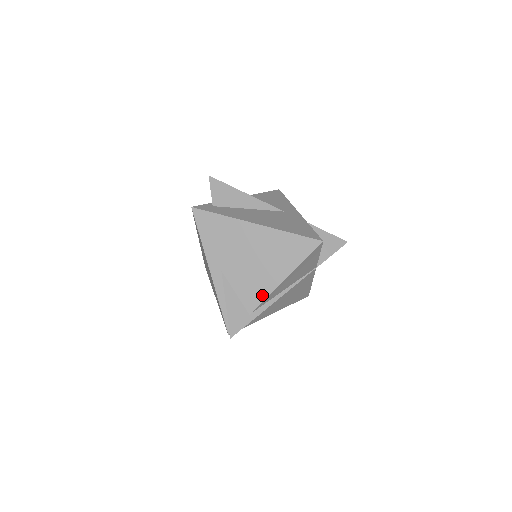
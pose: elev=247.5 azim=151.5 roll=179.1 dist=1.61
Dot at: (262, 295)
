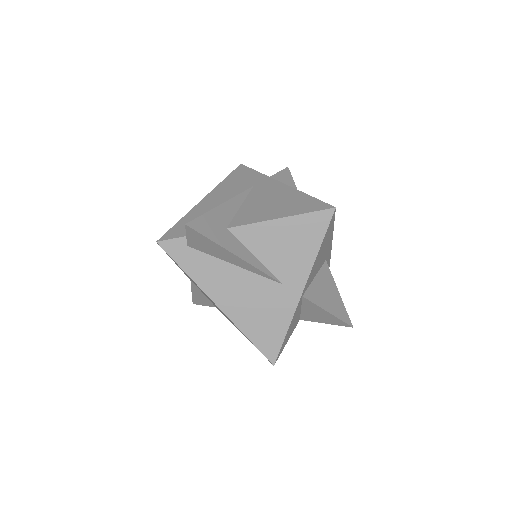
Dot at: (223, 314)
